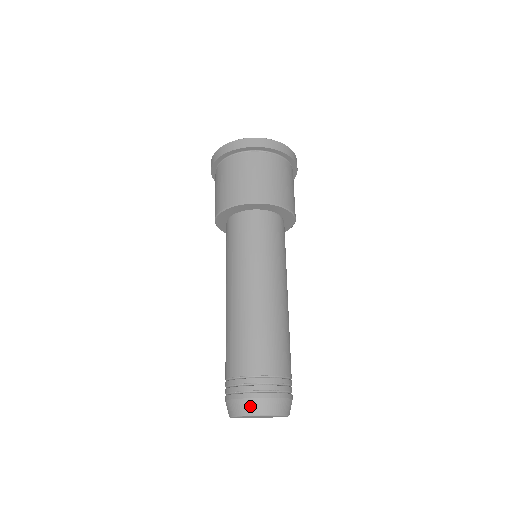
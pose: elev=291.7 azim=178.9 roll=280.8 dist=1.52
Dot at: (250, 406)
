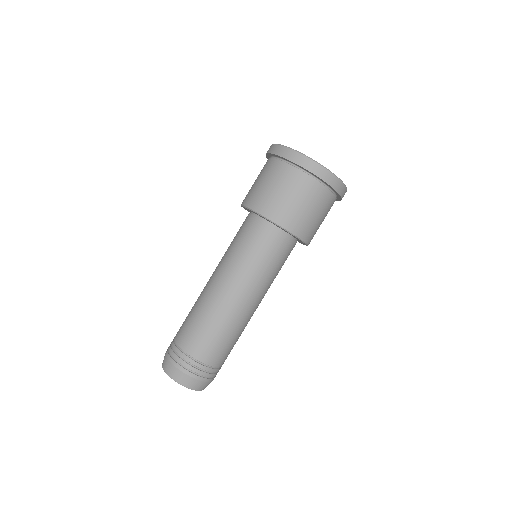
Dot at: (193, 383)
